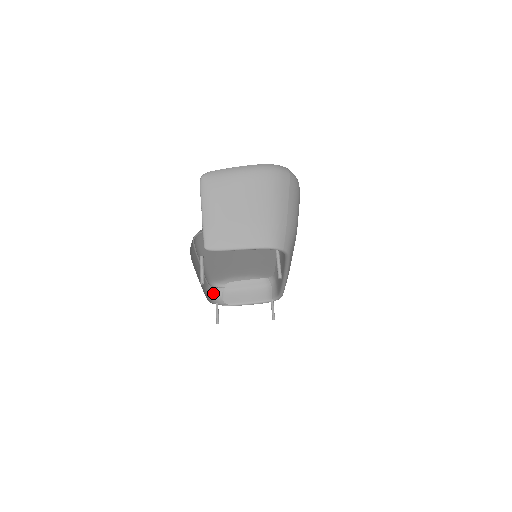
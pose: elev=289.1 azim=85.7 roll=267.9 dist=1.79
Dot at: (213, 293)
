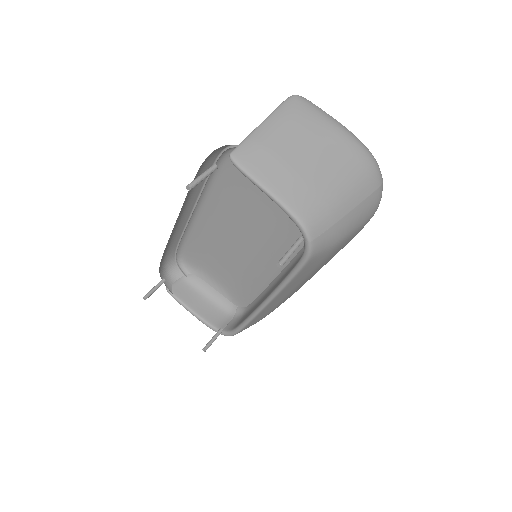
Dot at: (170, 269)
